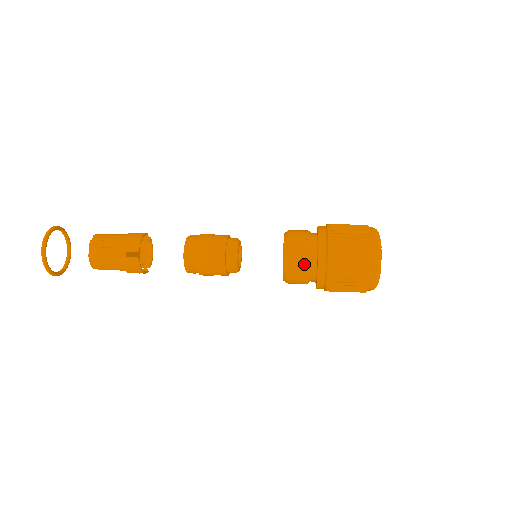
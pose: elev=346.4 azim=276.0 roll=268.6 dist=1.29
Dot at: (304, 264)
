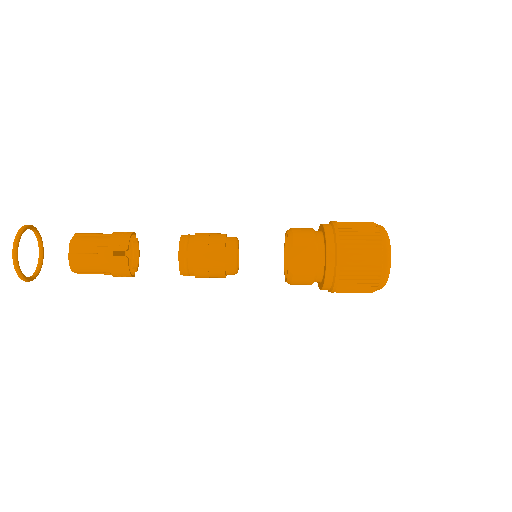
Dot at: (311, 261)
